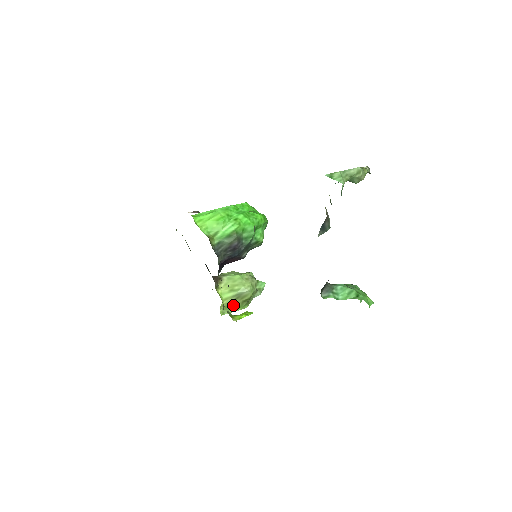
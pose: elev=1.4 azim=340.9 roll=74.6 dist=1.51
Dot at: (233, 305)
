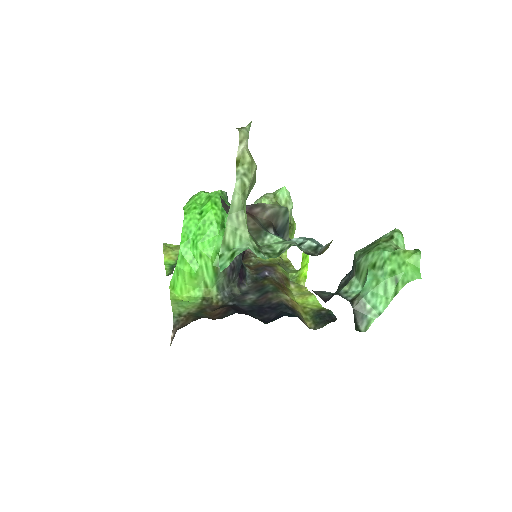
Dot at: occluded
